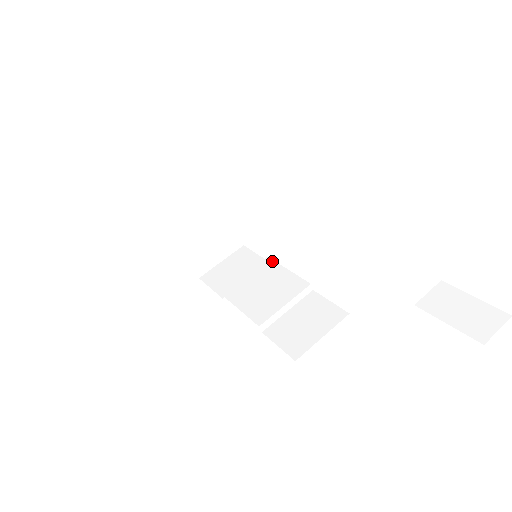
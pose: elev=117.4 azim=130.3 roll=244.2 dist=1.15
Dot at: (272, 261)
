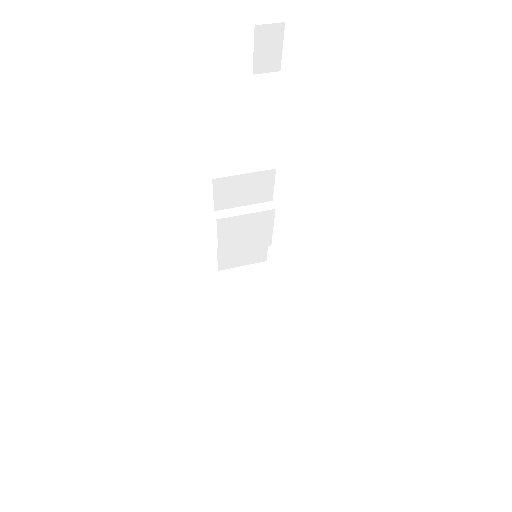
Dot at: occluded
